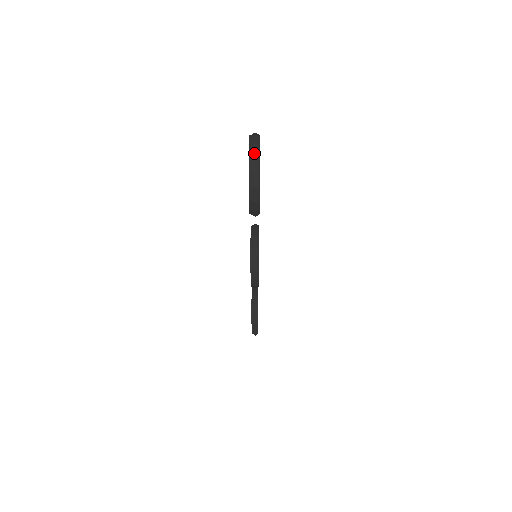
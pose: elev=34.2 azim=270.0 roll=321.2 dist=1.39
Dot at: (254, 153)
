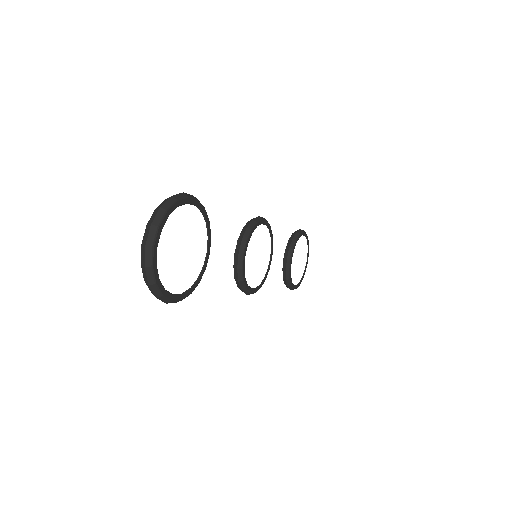
Dot at: (144, 261)
